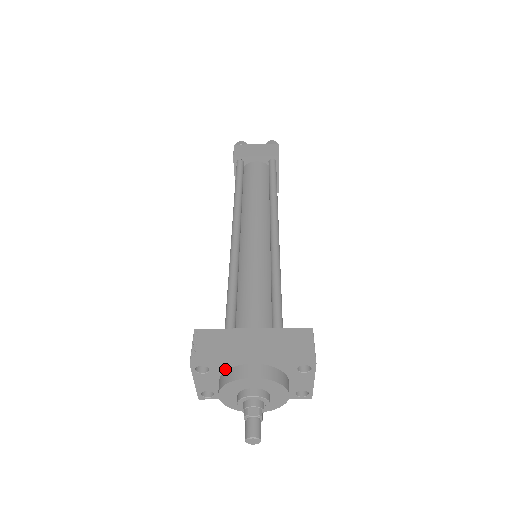
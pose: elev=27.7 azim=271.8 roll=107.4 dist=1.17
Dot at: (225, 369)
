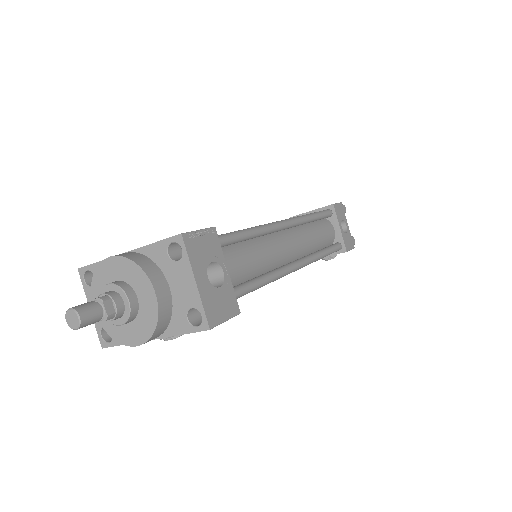
Dot at: occluded
